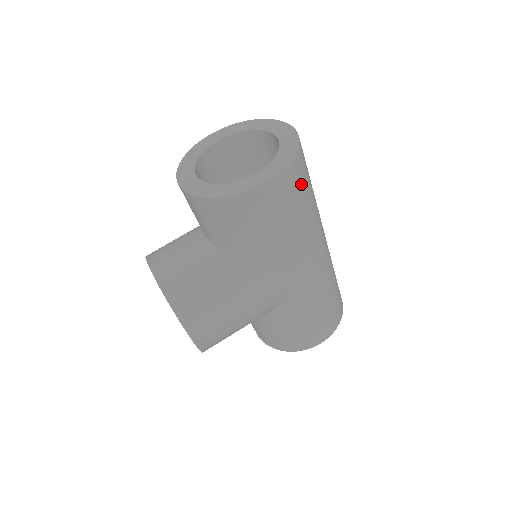
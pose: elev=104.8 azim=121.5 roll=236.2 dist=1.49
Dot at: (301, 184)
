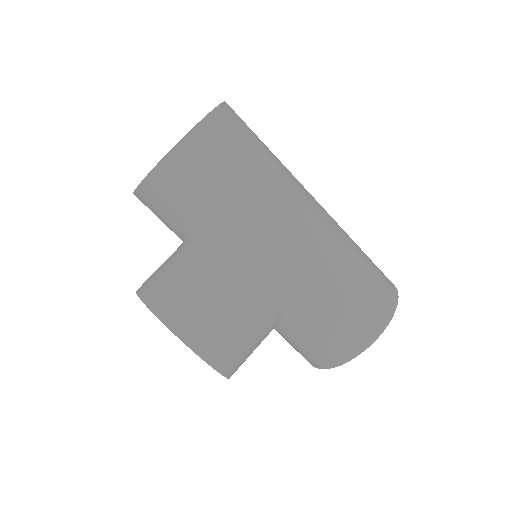
Dot at: (238, 135)
